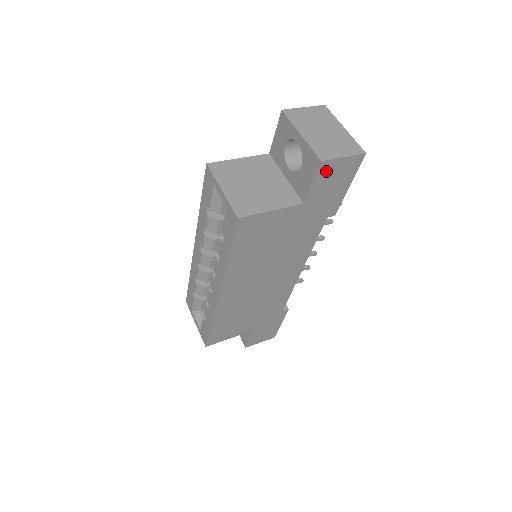
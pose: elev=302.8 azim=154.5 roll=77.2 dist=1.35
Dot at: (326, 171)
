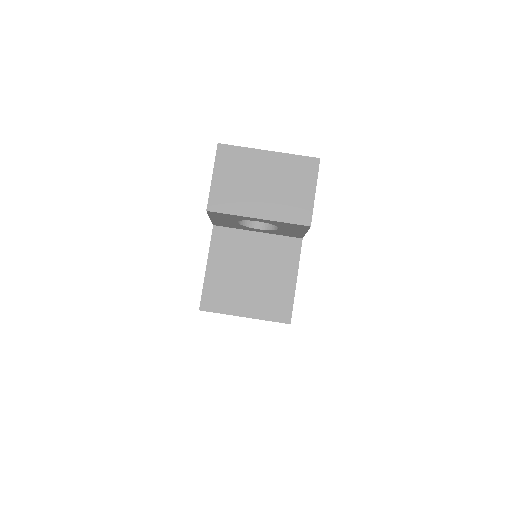
Dot at: occluded
